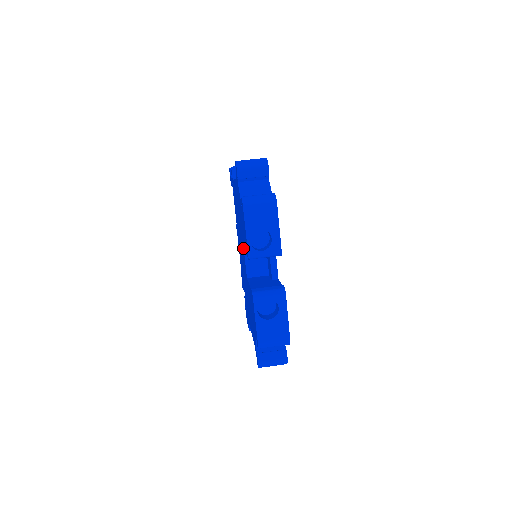
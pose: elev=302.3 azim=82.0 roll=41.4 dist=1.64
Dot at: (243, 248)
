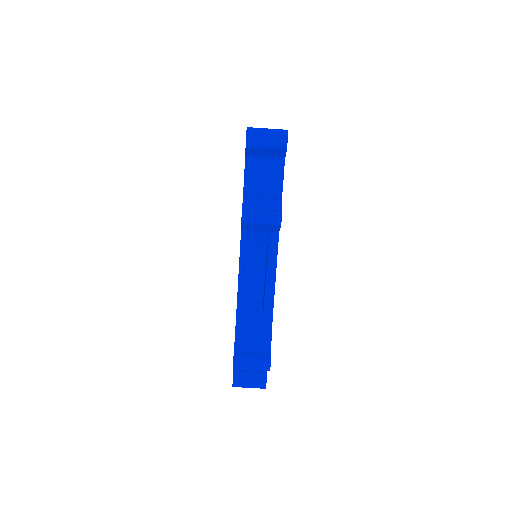
Dot at: occluded
